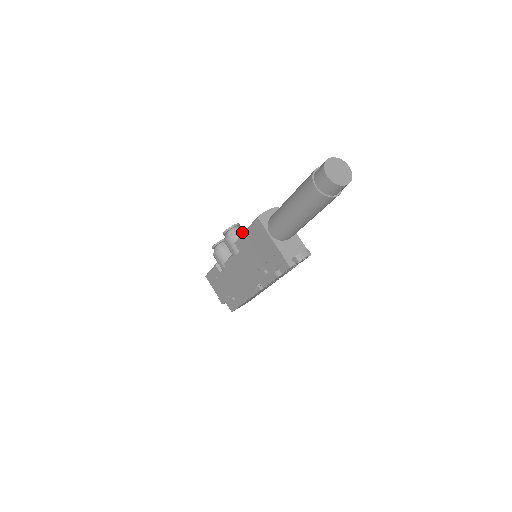
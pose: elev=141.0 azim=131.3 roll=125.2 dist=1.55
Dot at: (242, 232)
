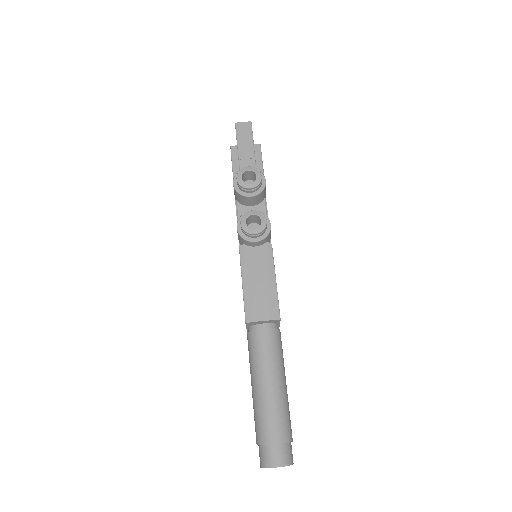
Dot at: (257, 244)
